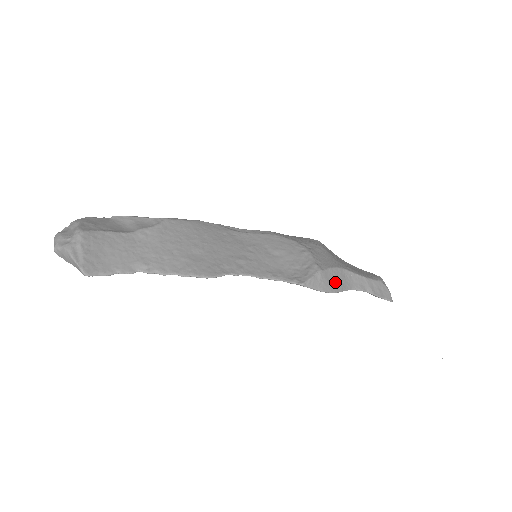
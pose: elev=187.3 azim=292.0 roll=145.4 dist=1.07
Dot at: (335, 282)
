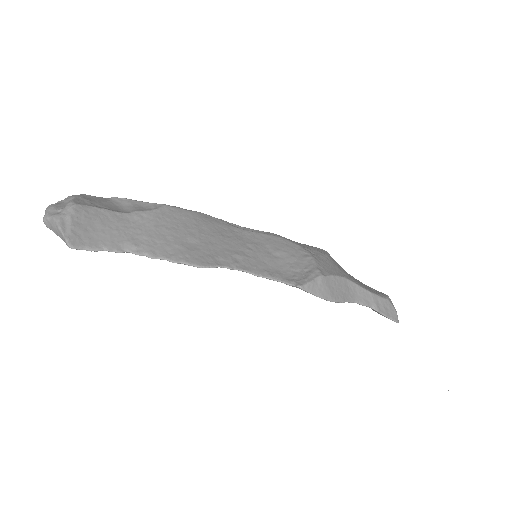
Dot at: (337, 291)
